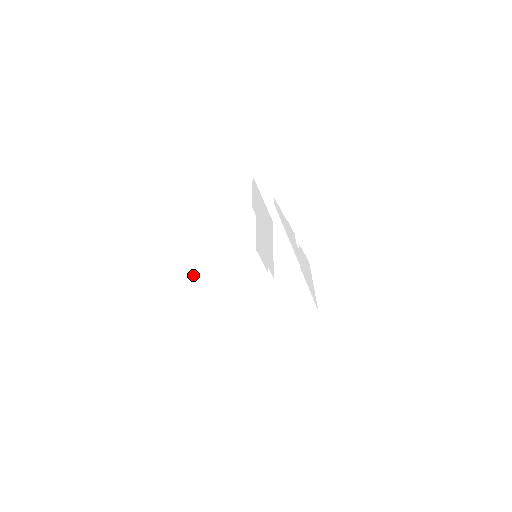
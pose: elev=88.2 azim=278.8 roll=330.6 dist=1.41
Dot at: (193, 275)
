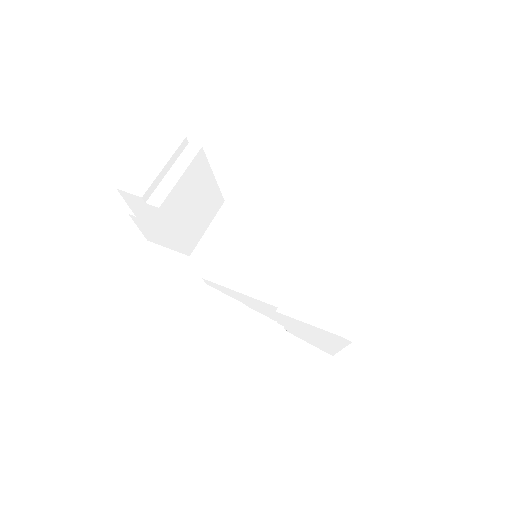
Dot at: (134, 179)
